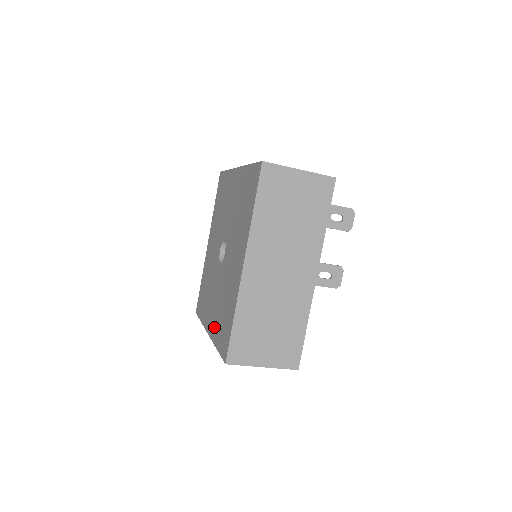
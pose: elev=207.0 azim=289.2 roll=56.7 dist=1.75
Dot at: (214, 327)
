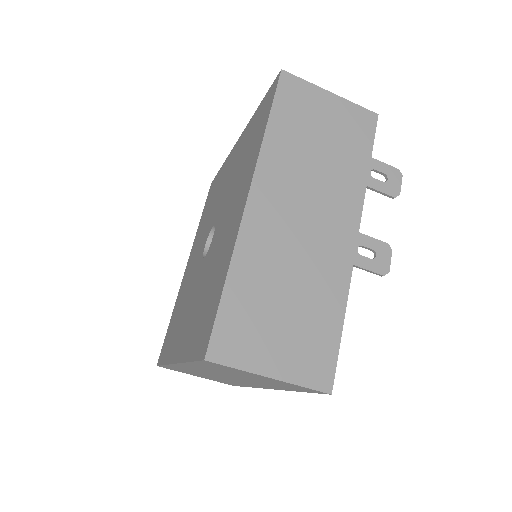
Dot at: (186, 339)
